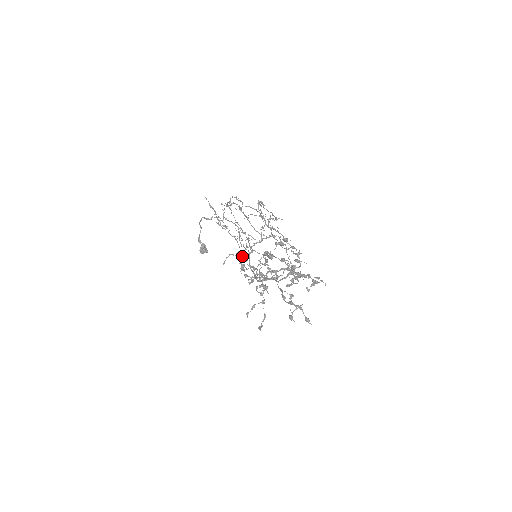
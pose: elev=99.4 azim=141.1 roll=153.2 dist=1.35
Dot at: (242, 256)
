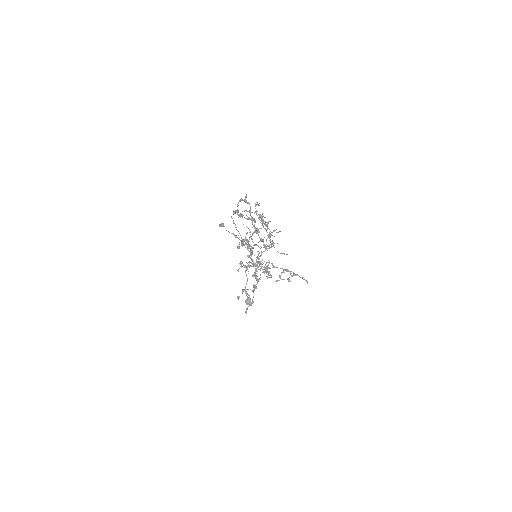
Dot at: occluded
